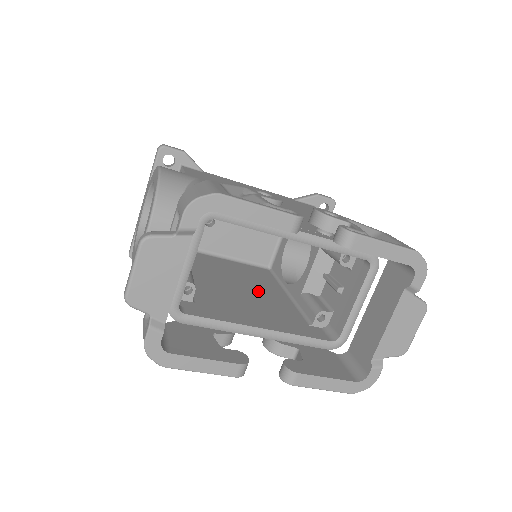
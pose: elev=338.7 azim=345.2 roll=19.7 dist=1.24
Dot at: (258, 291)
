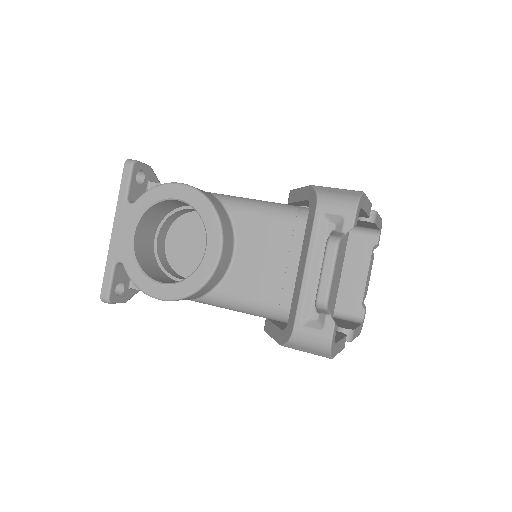
Dot at: occluded
